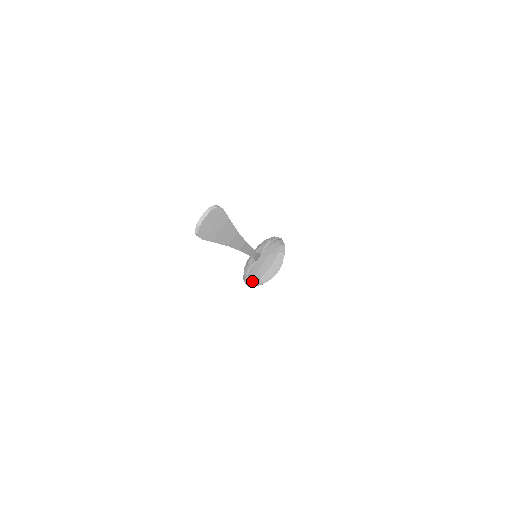
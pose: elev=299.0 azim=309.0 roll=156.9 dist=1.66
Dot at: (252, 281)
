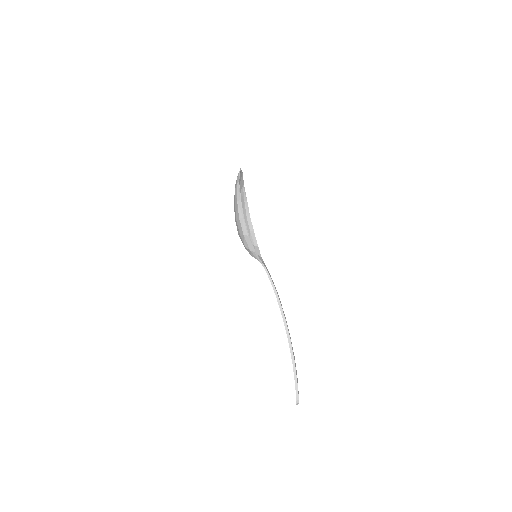
Dot at: (243, 206)
